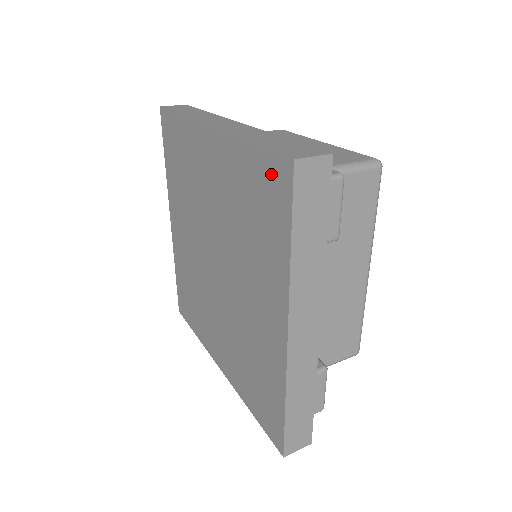
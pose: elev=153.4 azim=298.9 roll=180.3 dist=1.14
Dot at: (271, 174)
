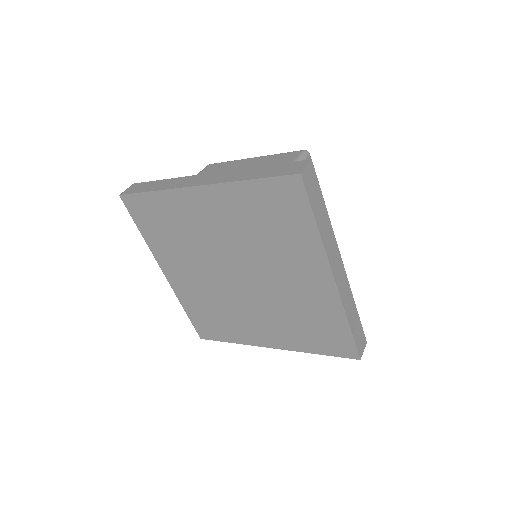
Dot at: (281, 190)
